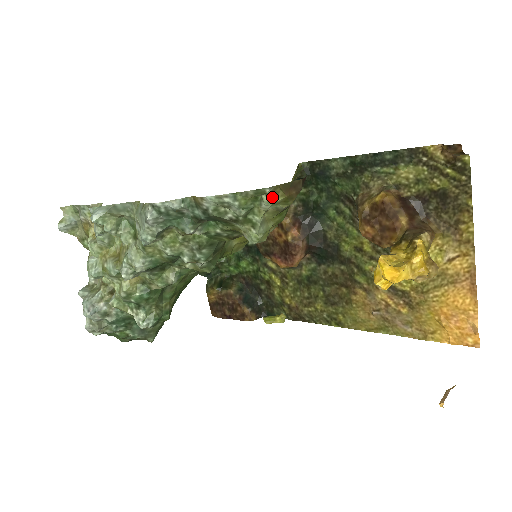
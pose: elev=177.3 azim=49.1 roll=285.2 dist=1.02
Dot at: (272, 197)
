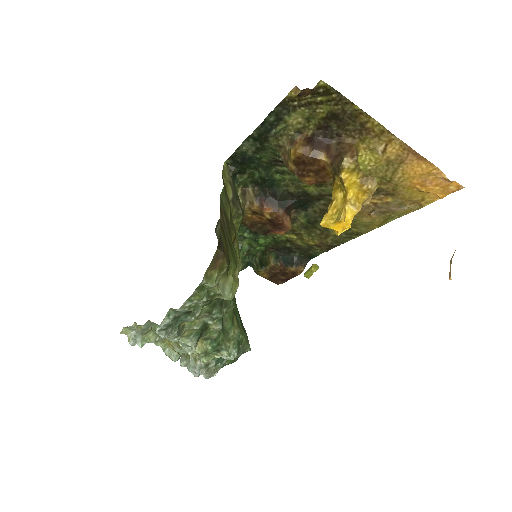
Dot at: (210, 280)
